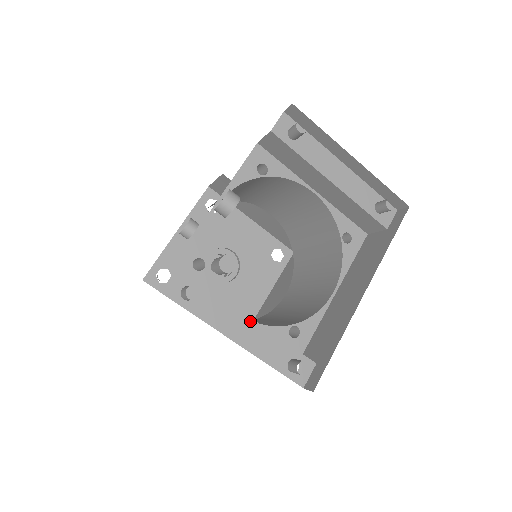
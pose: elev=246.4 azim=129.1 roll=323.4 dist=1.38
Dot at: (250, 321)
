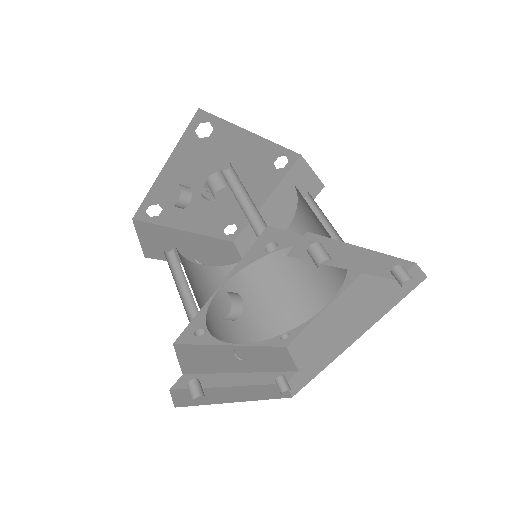
Dot at: (247, 374)
